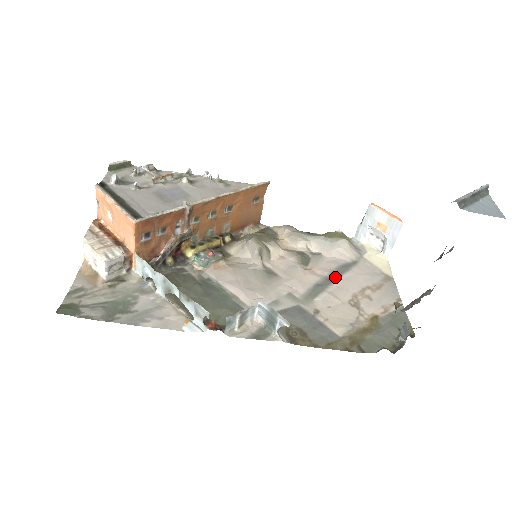
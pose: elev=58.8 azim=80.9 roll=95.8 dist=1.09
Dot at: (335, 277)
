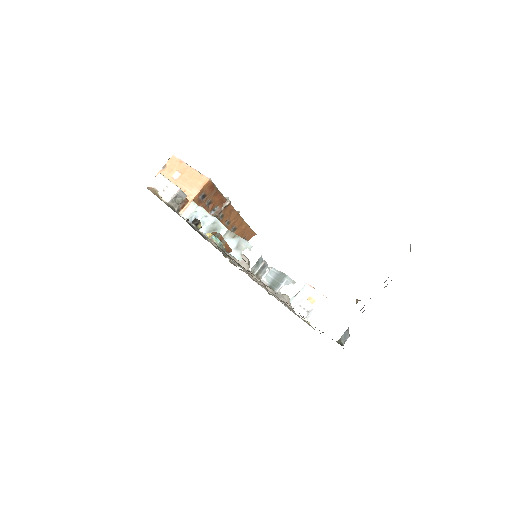
Dot at: occluded
